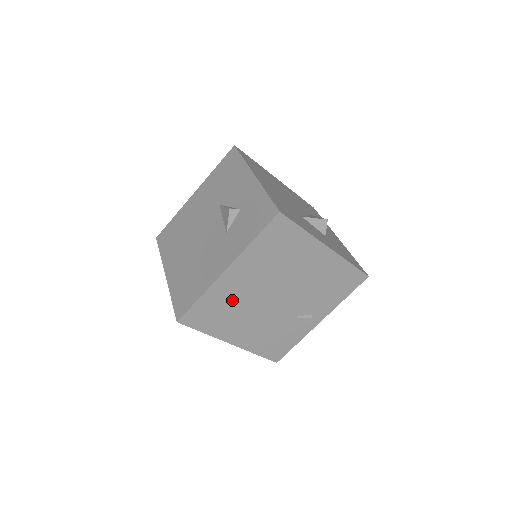
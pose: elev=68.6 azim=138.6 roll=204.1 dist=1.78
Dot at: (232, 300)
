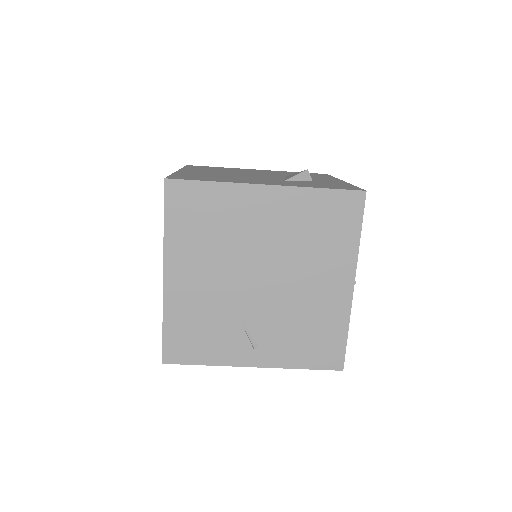
Dot at: (229, 225)
